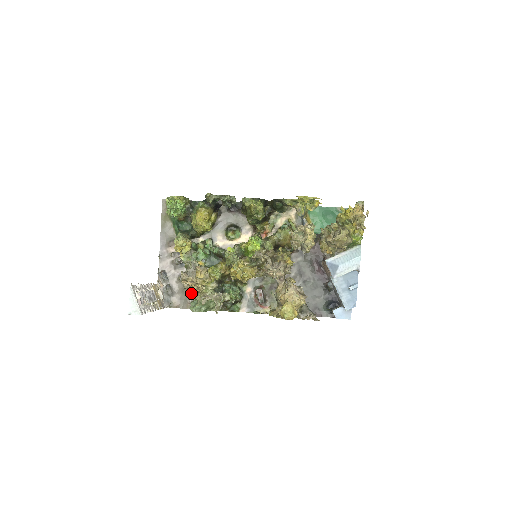
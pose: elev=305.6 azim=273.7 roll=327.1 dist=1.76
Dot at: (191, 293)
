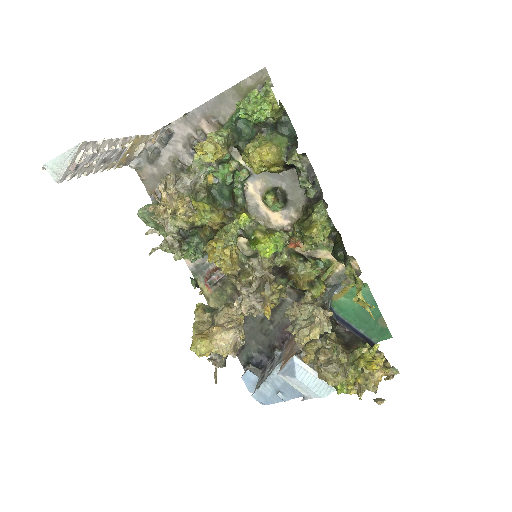
Dot at: occluded
